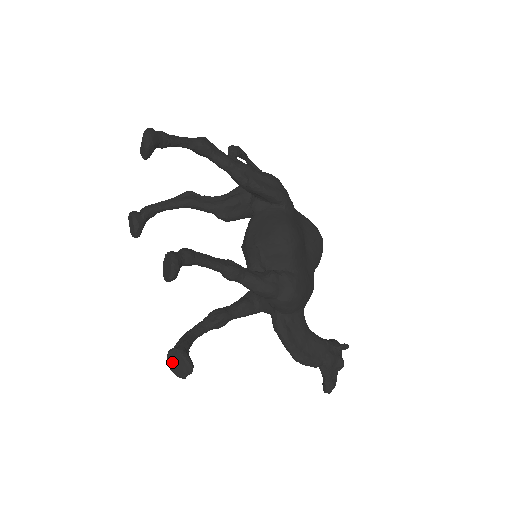
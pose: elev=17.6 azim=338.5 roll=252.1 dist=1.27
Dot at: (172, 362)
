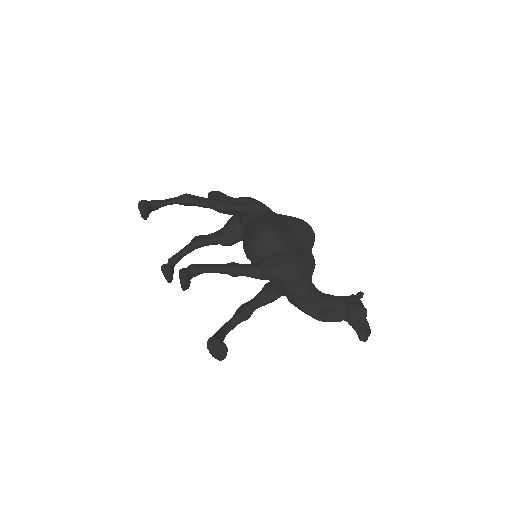
Dot at: (211, 350)
